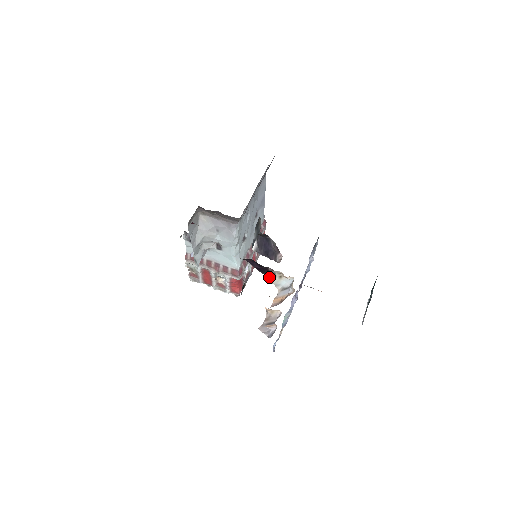
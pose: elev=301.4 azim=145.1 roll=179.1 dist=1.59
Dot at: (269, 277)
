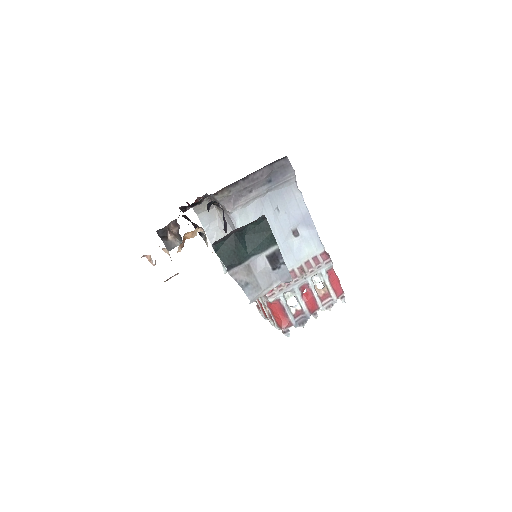
Dot at: (205, 241)
